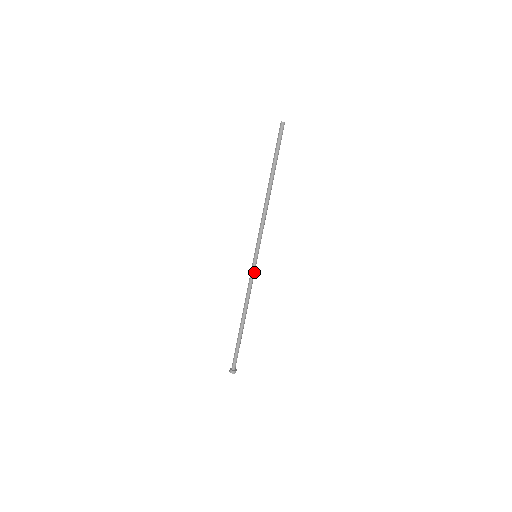
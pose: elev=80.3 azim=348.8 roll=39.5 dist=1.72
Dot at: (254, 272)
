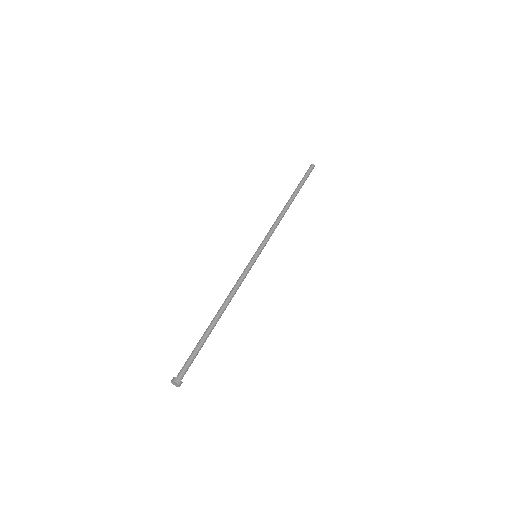
Dot at: (249, 269)
